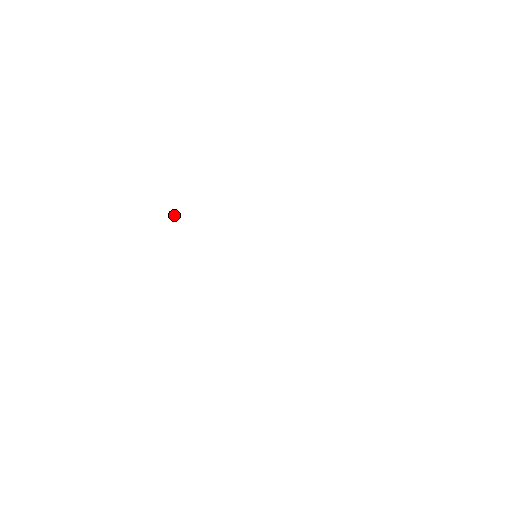
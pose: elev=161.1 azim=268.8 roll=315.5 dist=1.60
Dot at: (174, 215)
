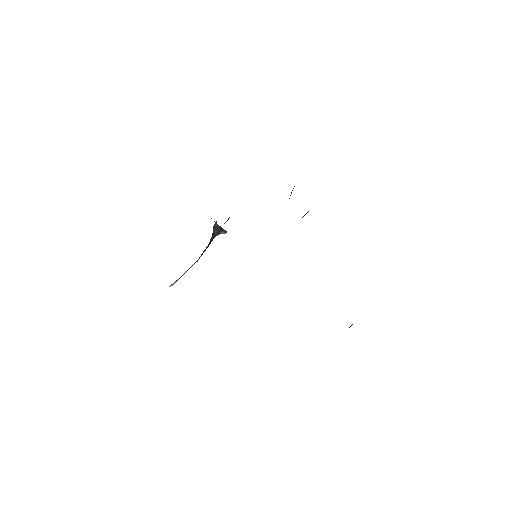
Dot at: occluded
